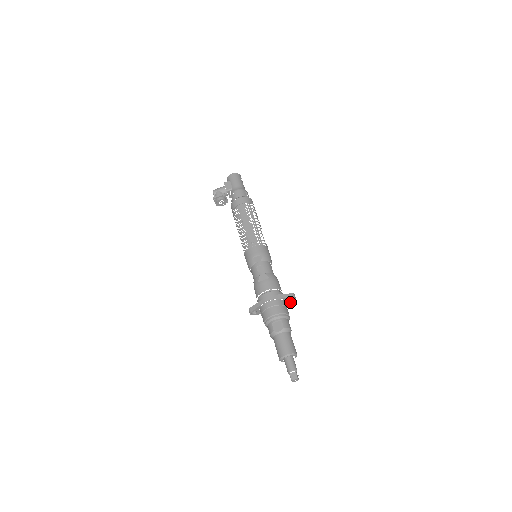
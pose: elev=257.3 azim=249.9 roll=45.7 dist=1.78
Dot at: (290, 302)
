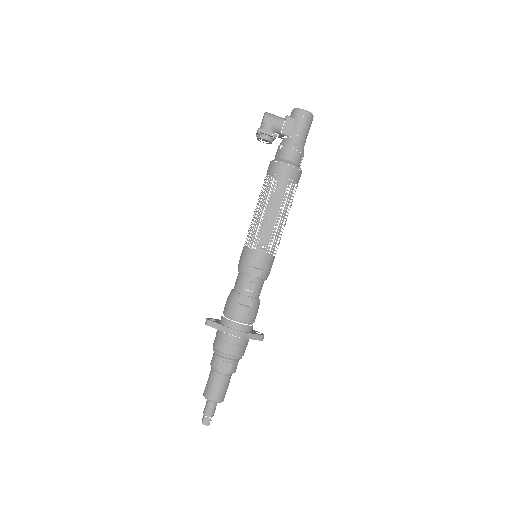
Dot at: occluded
